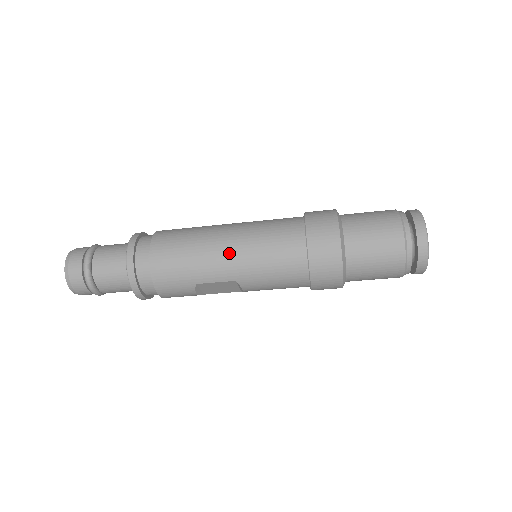
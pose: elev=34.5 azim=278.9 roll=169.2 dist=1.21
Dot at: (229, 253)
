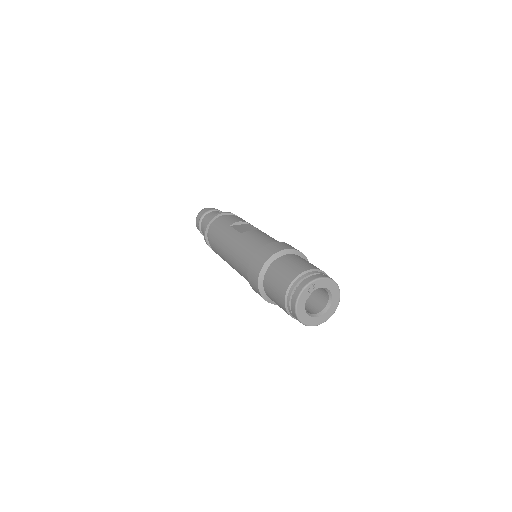
Dot at: (229, 261)
